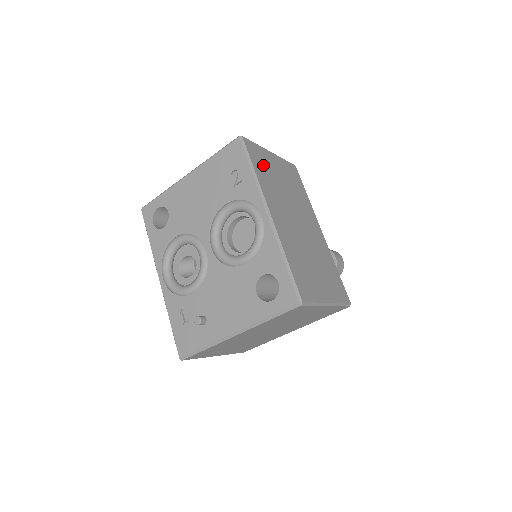
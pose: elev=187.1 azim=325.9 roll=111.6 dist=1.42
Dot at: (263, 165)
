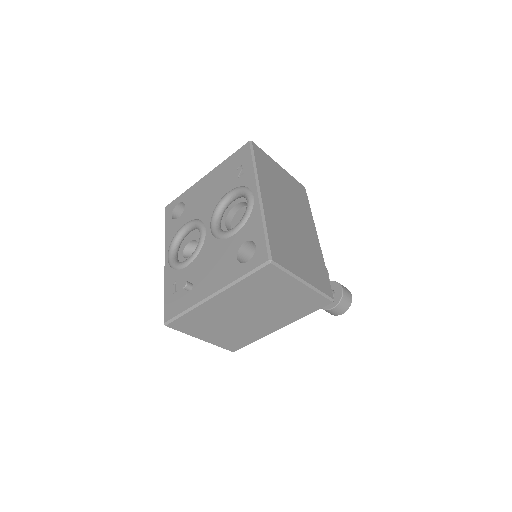
Dot at: (267, 167)
